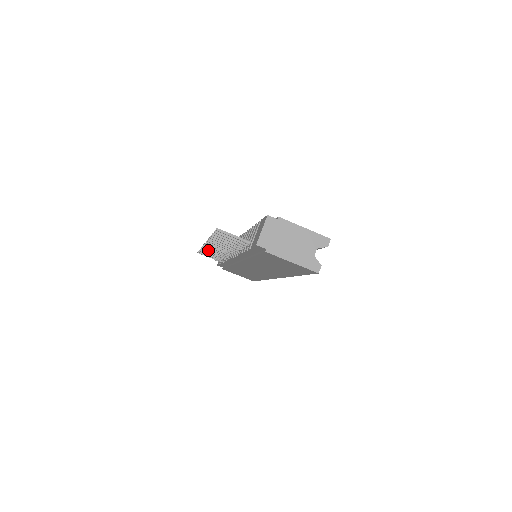
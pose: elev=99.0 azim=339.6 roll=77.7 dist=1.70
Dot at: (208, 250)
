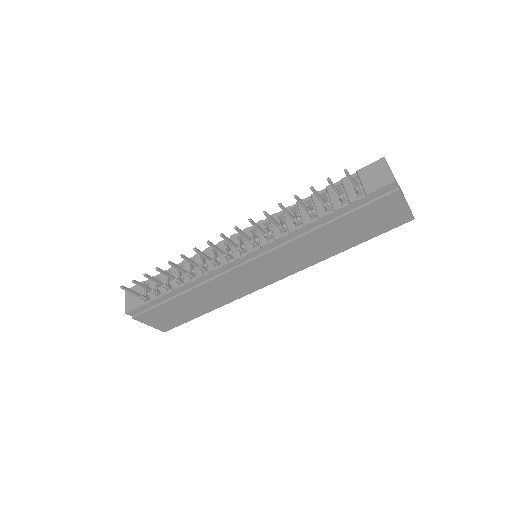
Dot at: (188, 260)
